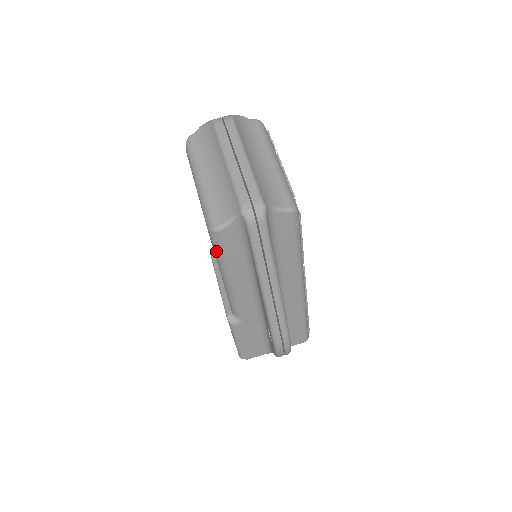
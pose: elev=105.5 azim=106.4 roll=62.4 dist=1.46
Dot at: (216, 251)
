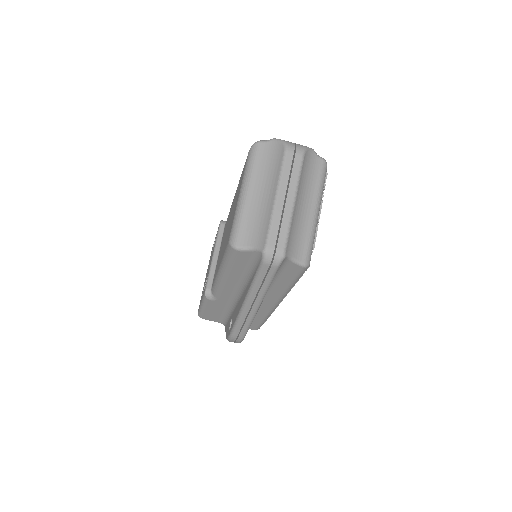
Dot at: (226, 256)
